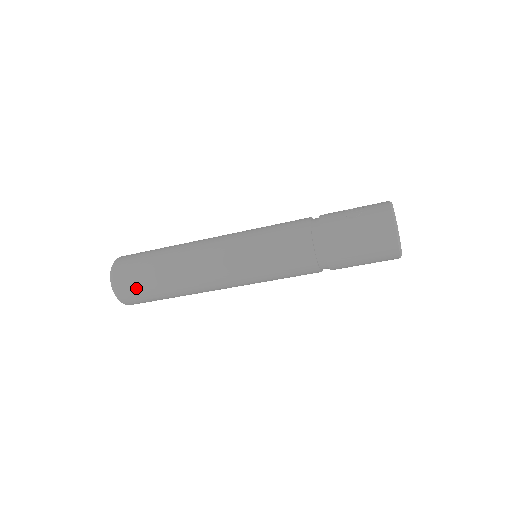
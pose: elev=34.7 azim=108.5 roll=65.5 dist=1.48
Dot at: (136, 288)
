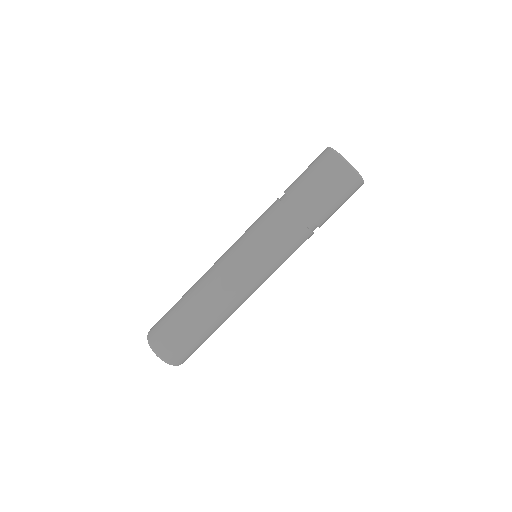
Dot at: (162, 319)
